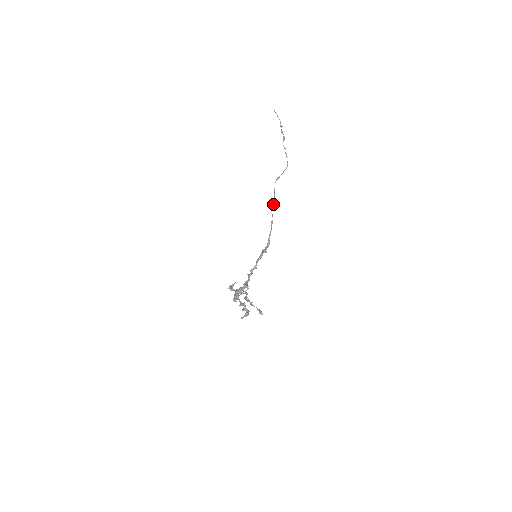
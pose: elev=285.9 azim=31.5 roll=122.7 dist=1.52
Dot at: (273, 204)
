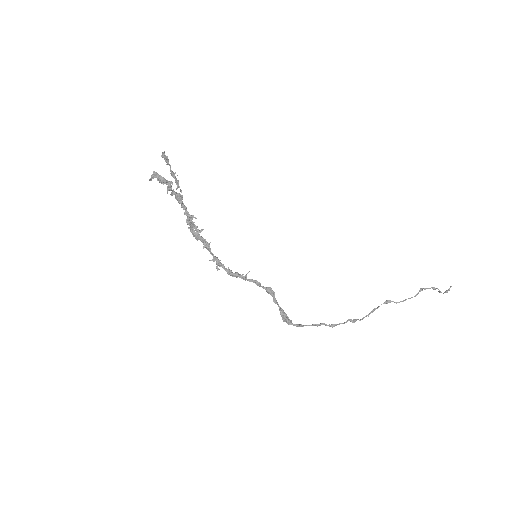
Dot at: occluded
